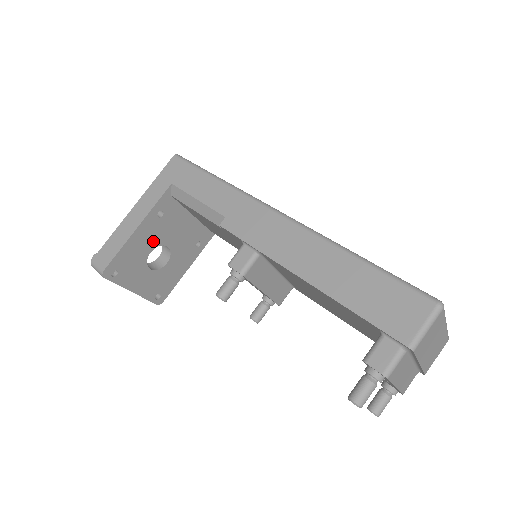
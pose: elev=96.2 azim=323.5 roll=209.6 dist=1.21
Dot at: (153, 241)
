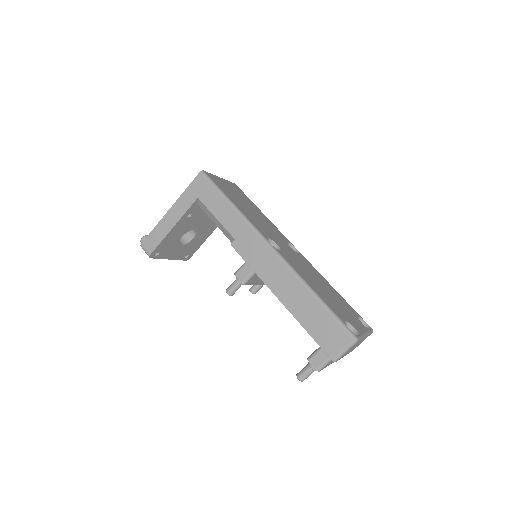
Dot at: (184, 230)
